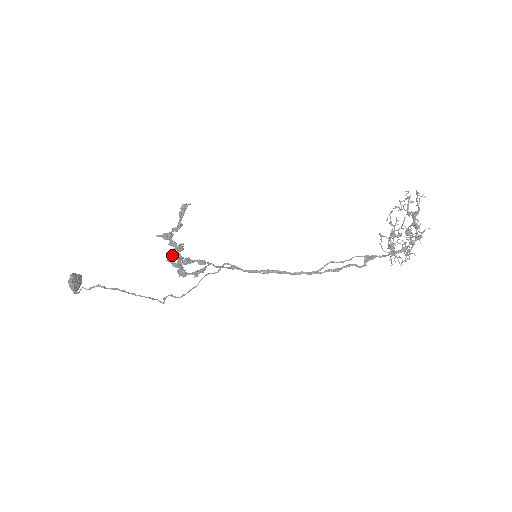
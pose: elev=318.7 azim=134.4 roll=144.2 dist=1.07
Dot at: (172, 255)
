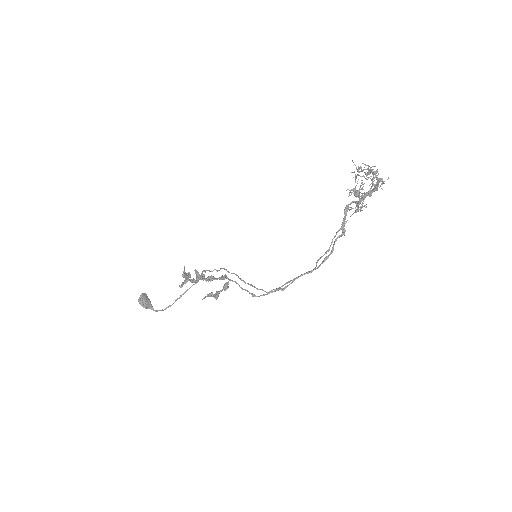
Dot at: occluded
